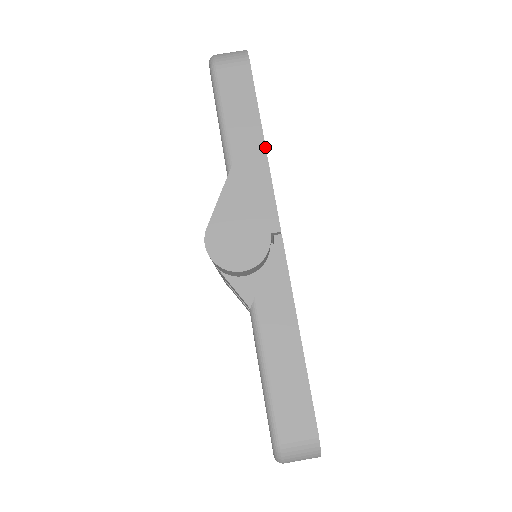
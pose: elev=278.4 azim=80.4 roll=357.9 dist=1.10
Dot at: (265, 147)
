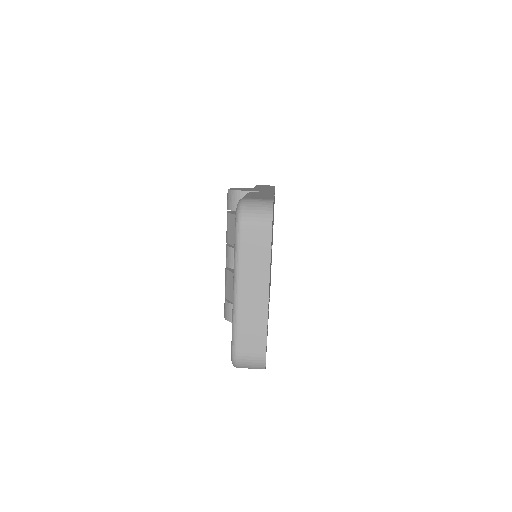
Dot at: occluded
